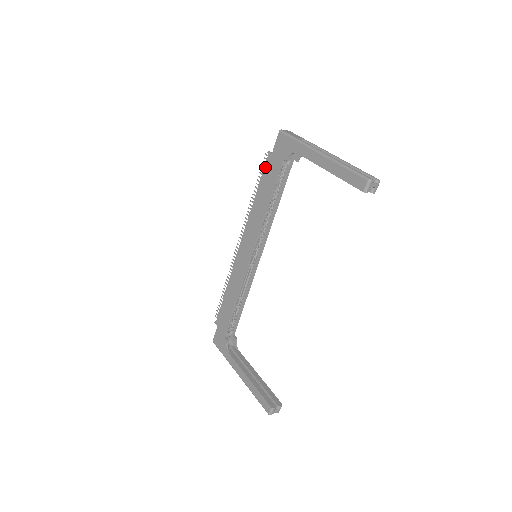
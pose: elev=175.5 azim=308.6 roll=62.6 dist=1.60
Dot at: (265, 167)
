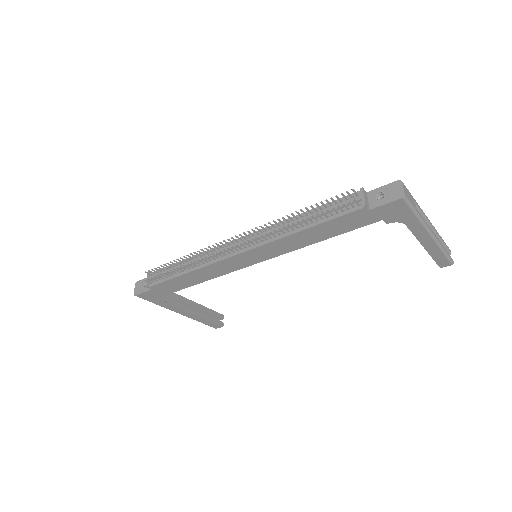
Dot at: (347, 216)
